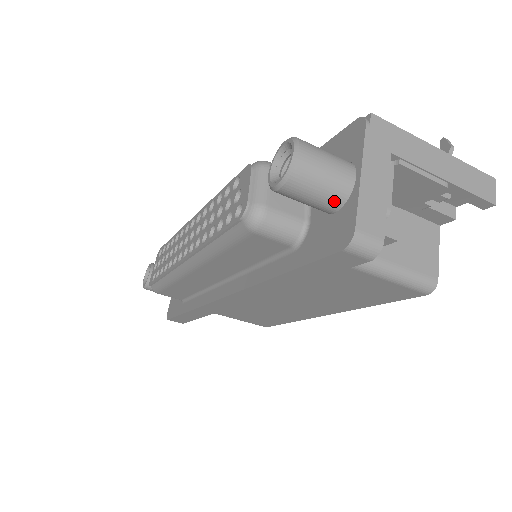
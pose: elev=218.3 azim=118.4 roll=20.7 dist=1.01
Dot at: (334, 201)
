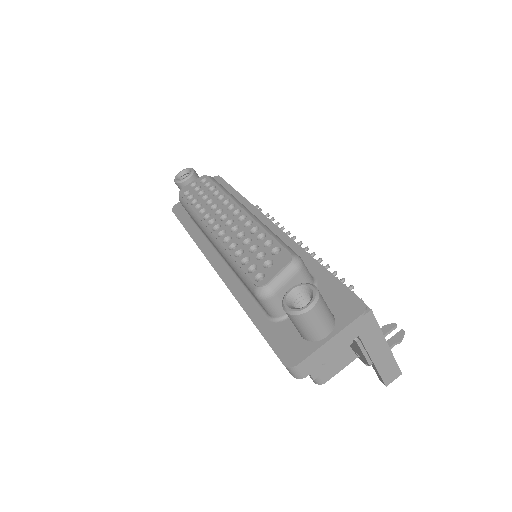
Dot at: (305, 336)
